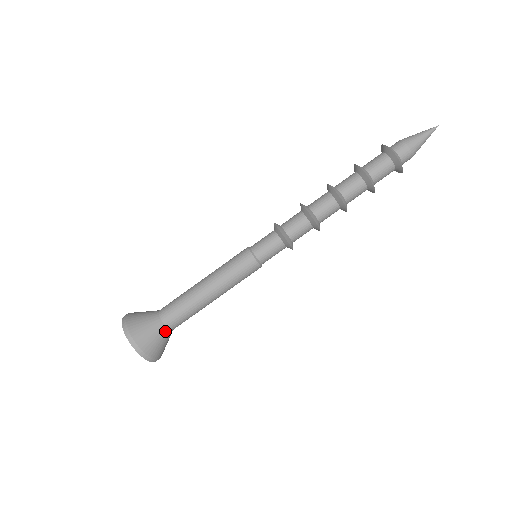
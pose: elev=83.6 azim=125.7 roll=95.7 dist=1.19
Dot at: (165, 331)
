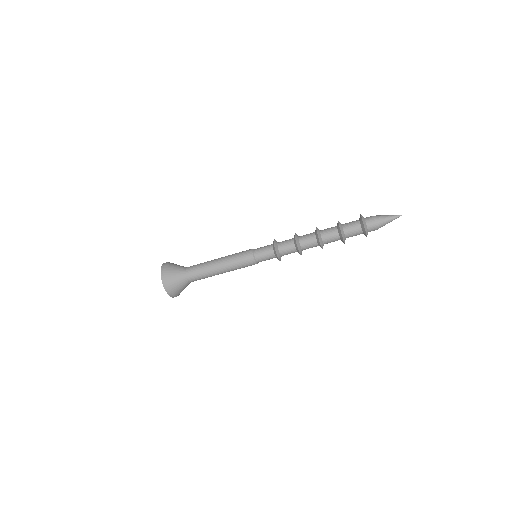
Dot at: occluded
